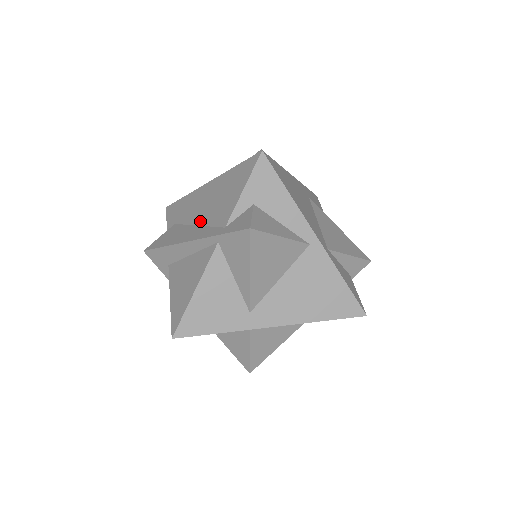
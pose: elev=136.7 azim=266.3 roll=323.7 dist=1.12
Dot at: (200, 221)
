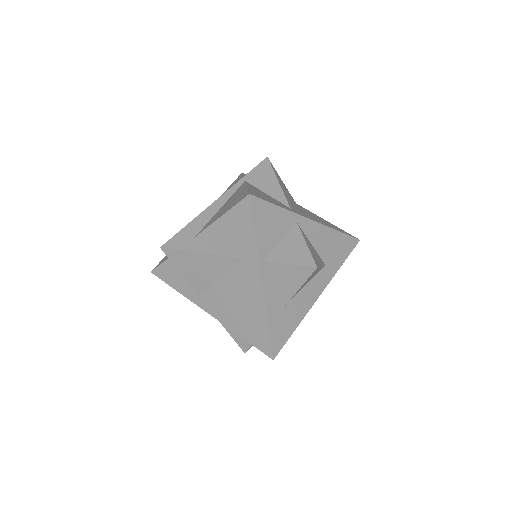
Dot at: occluded
